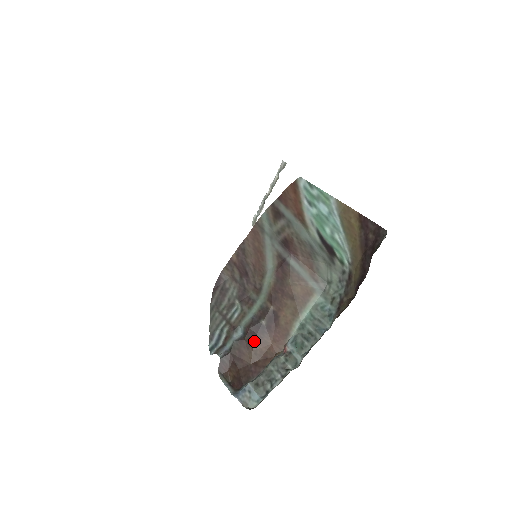
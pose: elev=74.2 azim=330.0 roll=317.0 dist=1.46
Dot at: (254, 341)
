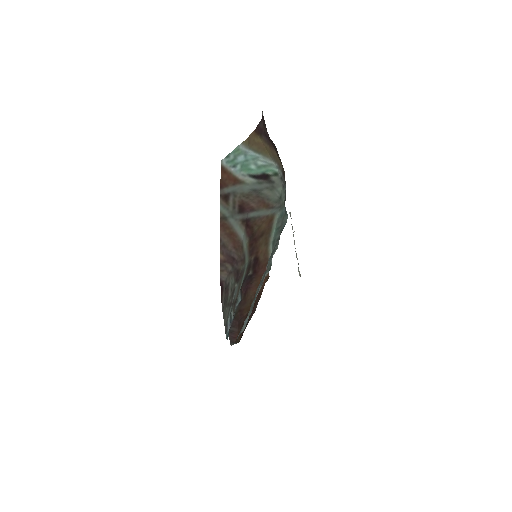
Dot at: (247, 292)
